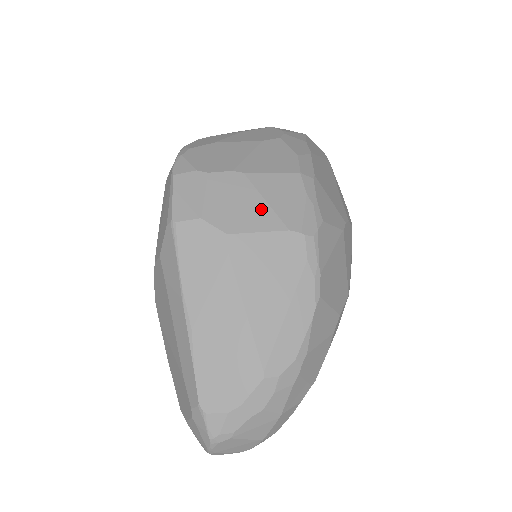
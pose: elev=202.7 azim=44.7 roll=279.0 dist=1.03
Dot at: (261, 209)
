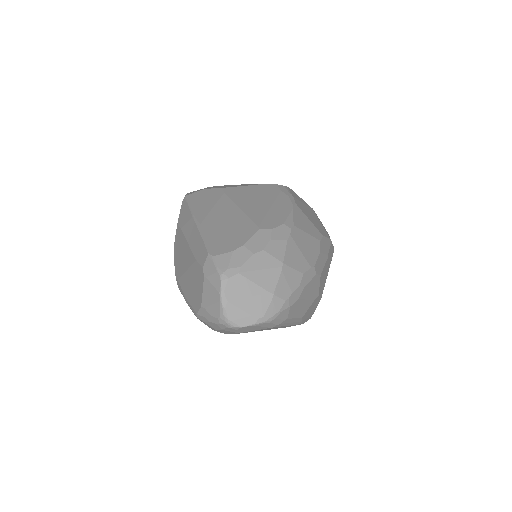
Dot at: occluded
